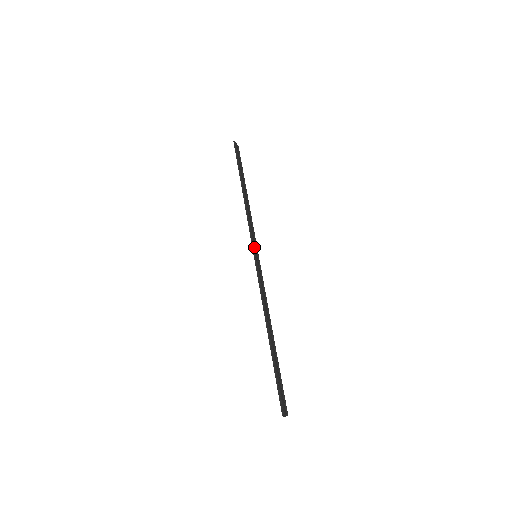
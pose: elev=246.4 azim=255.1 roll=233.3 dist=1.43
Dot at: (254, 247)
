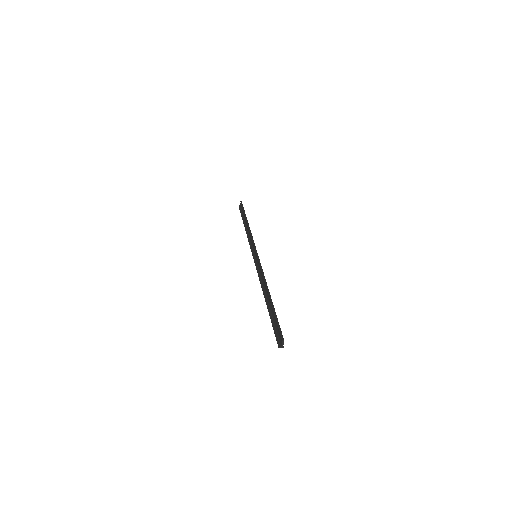
Dot at: (256, 250)
